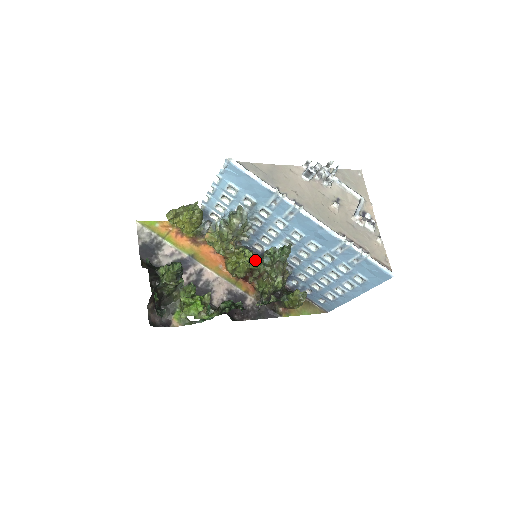
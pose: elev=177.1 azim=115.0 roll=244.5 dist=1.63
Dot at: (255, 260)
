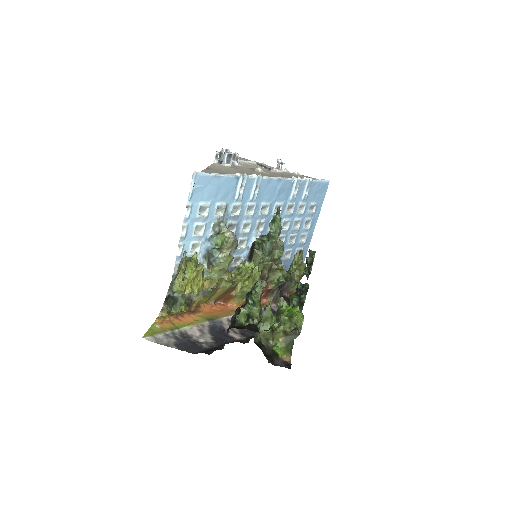
Dot at: occluded
